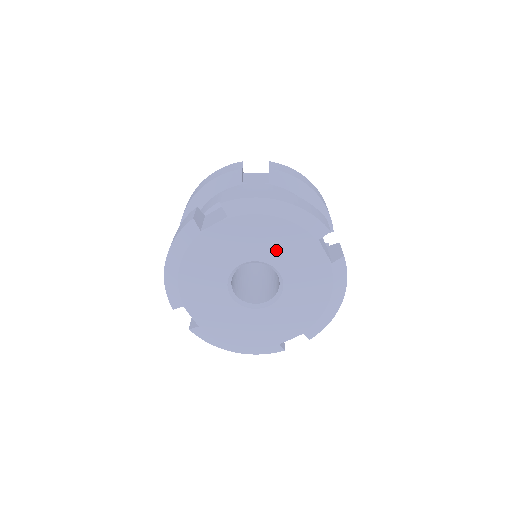
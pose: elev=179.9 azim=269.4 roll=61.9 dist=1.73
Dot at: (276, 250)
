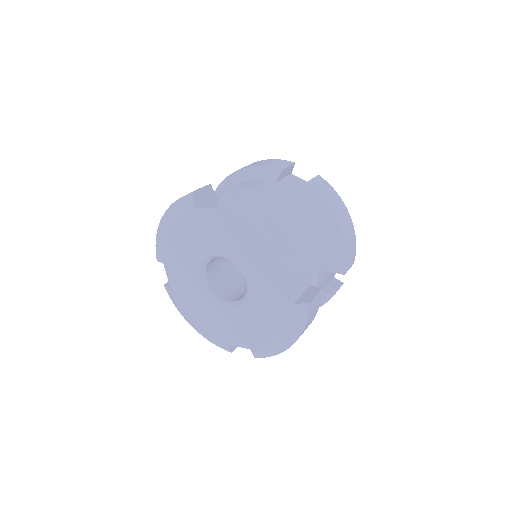
Dot at: (249, 261)
